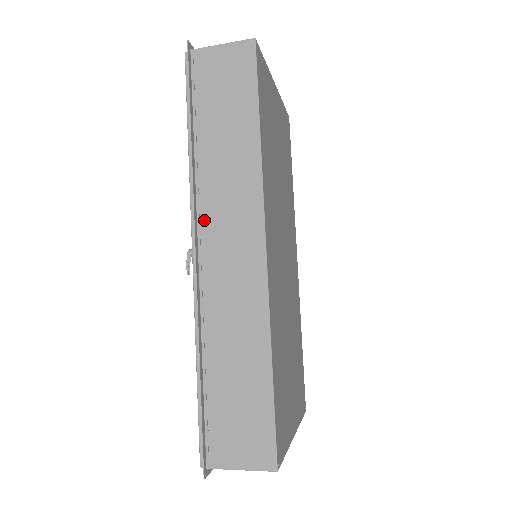
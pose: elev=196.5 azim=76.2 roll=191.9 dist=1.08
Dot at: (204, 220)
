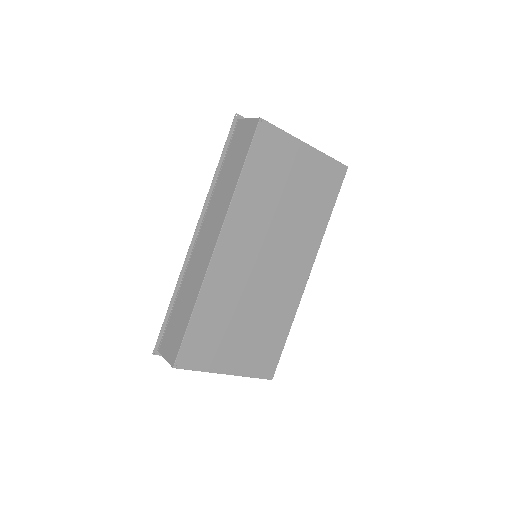
Dot at: (205, 220)
